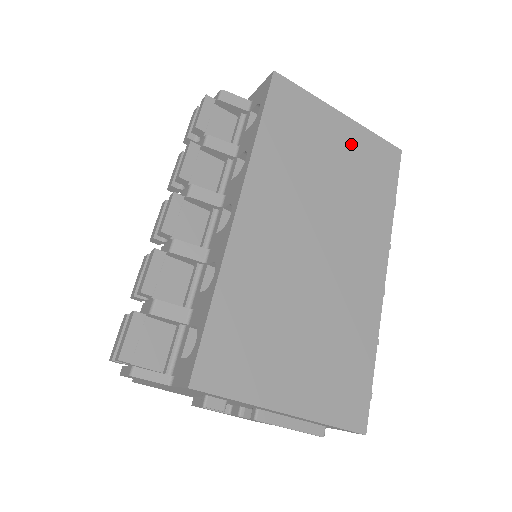
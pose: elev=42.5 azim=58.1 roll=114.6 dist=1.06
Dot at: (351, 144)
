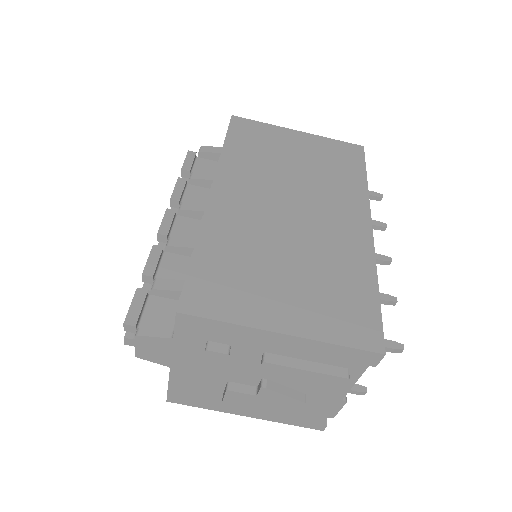
Dot at: (311, 147)
